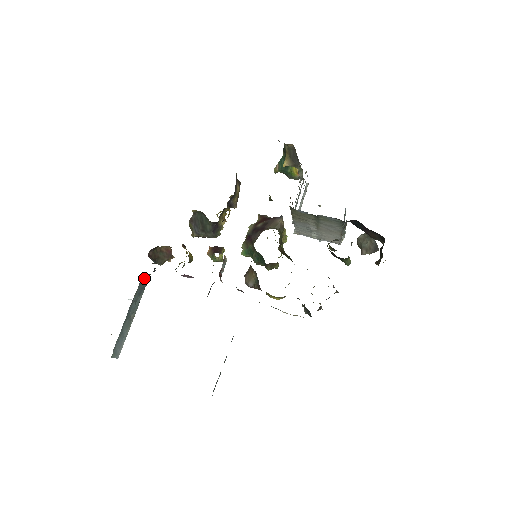
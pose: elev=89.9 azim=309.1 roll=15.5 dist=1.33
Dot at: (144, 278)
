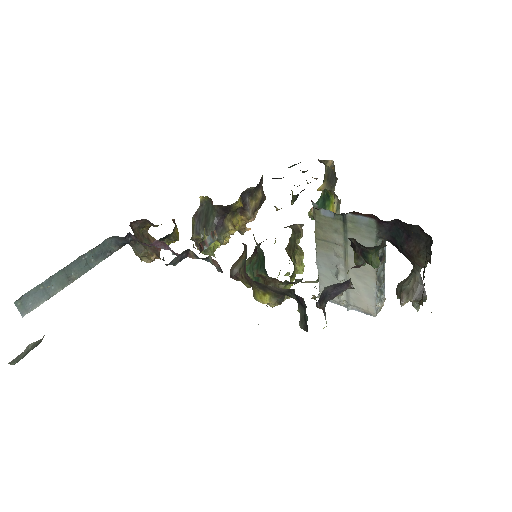
Dot at: (112, 244)
